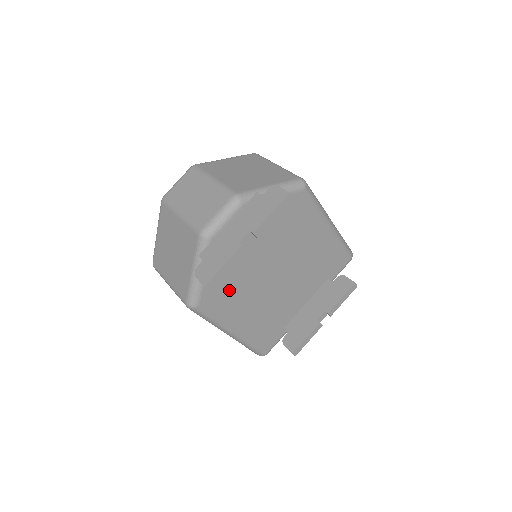
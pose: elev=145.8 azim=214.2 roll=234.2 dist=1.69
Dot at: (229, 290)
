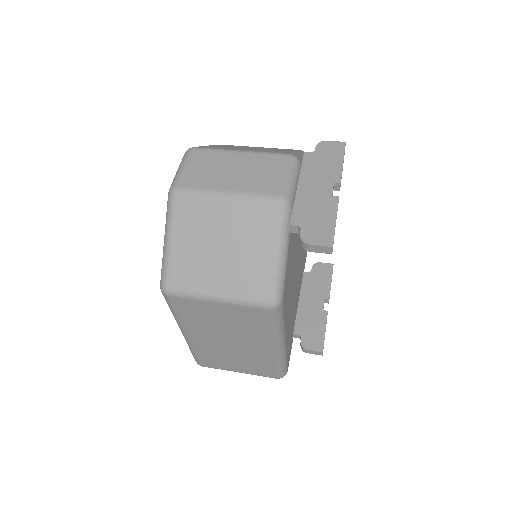
Dot at: (289, 279)
